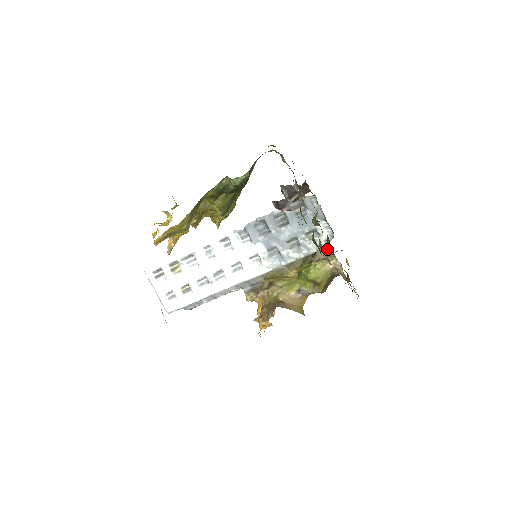
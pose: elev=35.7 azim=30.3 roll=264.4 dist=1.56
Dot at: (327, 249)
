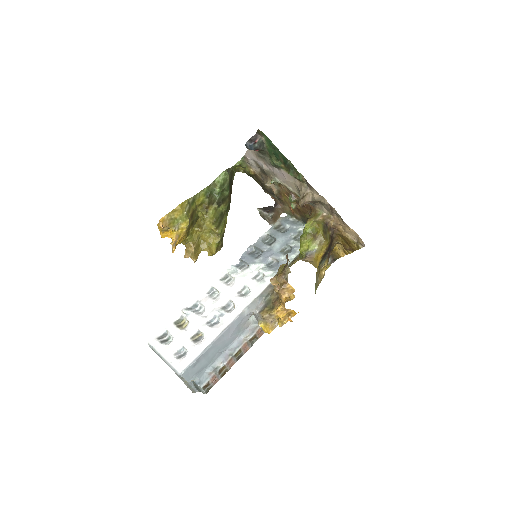
Dot at: (311, 214)
